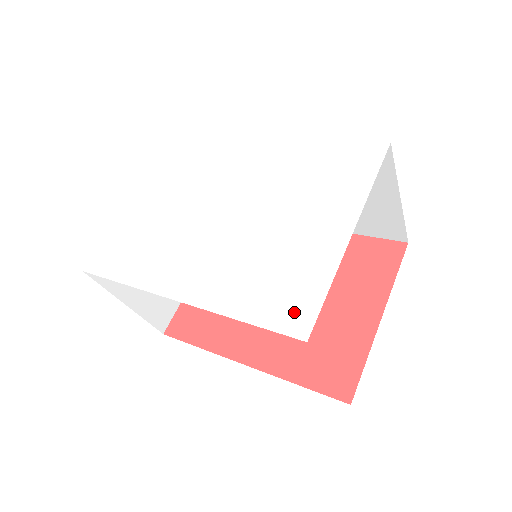
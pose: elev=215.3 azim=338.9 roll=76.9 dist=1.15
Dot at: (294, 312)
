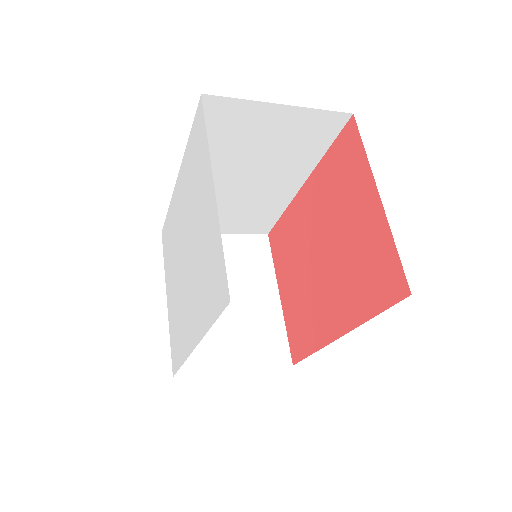
Dot at: (220, 287)
